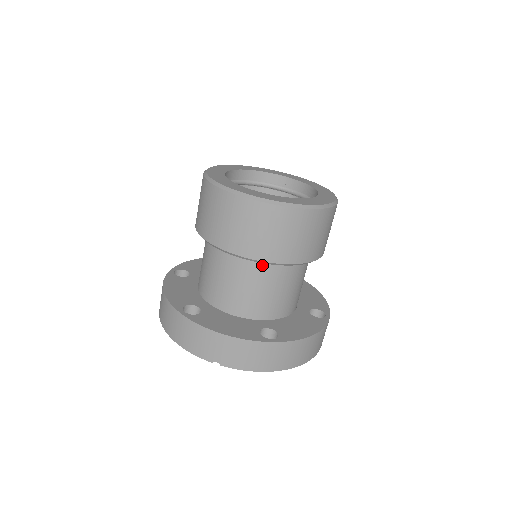
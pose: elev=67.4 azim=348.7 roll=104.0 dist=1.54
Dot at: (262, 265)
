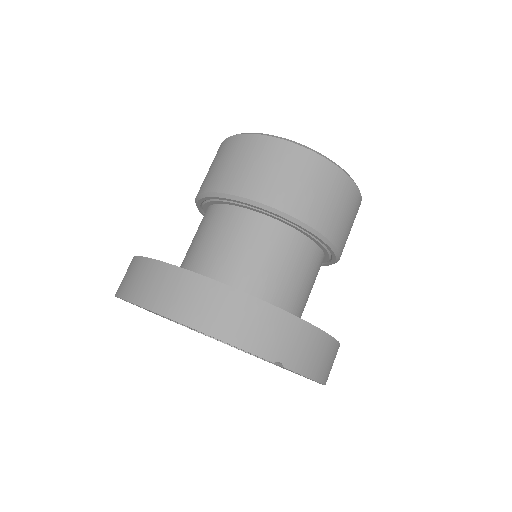
Dot at: (312, 248)
